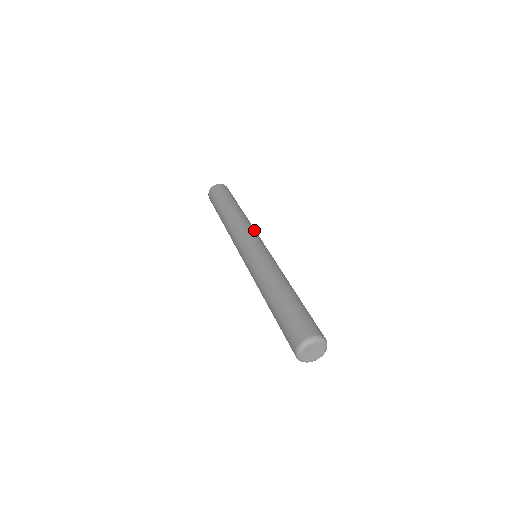
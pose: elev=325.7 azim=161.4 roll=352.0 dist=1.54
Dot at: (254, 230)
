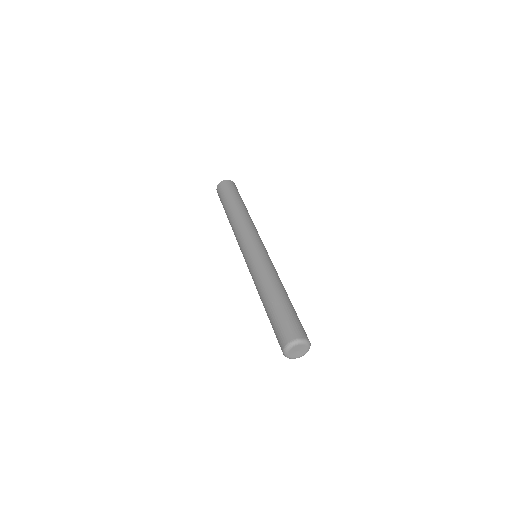
Dot at: occluded
